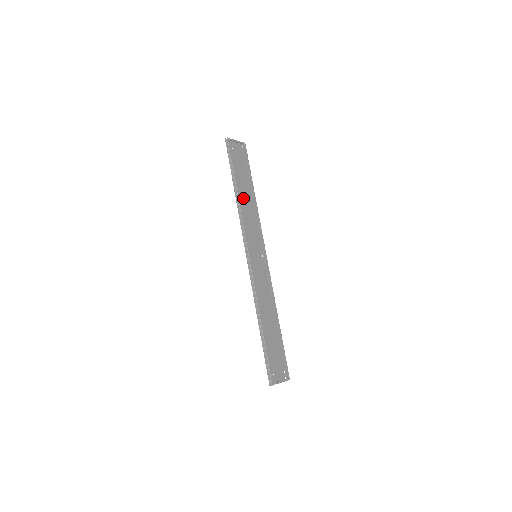
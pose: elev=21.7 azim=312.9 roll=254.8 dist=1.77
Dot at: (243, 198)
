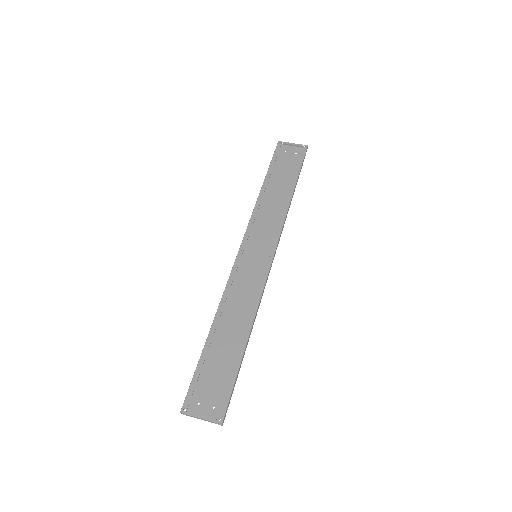
Dot at: (273, 197)
